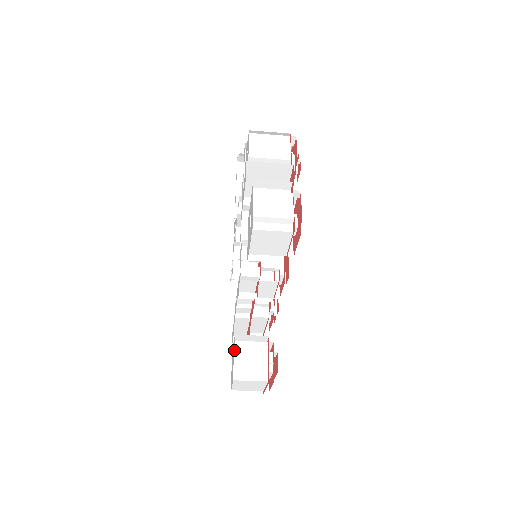
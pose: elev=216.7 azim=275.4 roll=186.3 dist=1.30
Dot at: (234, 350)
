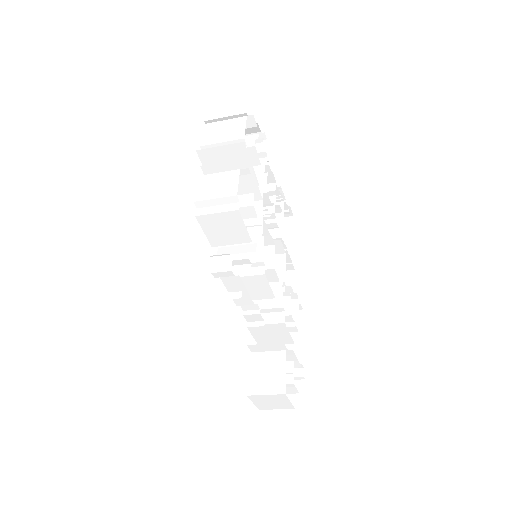
Dot at: (249, 363)
